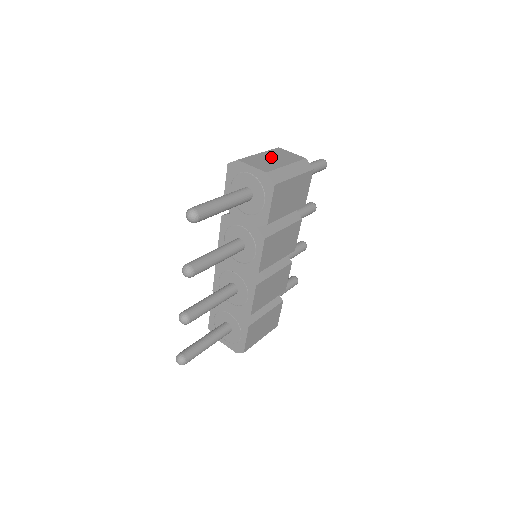
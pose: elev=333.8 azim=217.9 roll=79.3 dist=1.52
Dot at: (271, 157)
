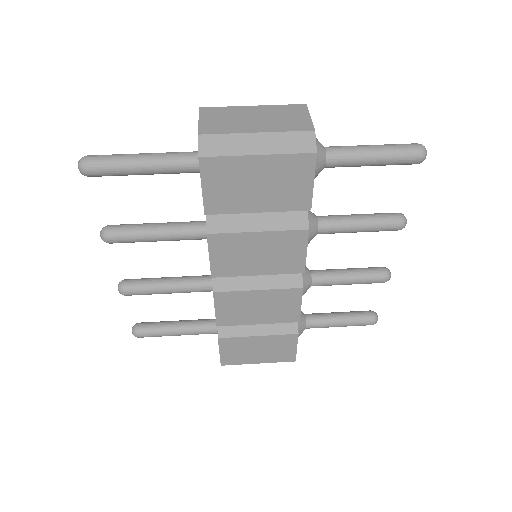
Dot at: (257, 115)
